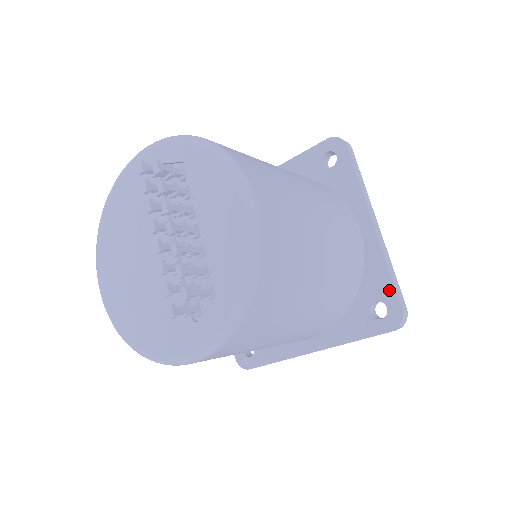
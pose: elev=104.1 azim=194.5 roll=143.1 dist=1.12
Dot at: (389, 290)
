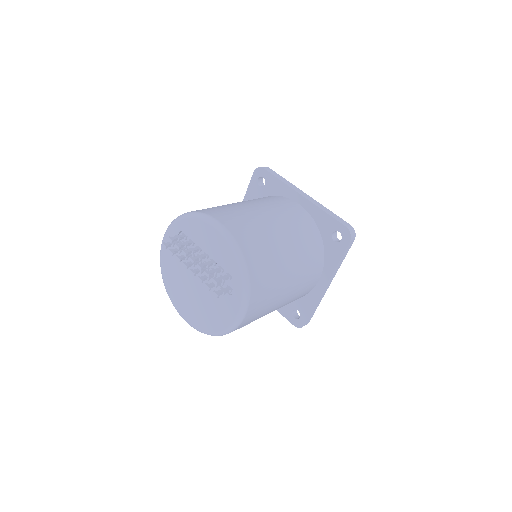
Dot at: (333, 222)
